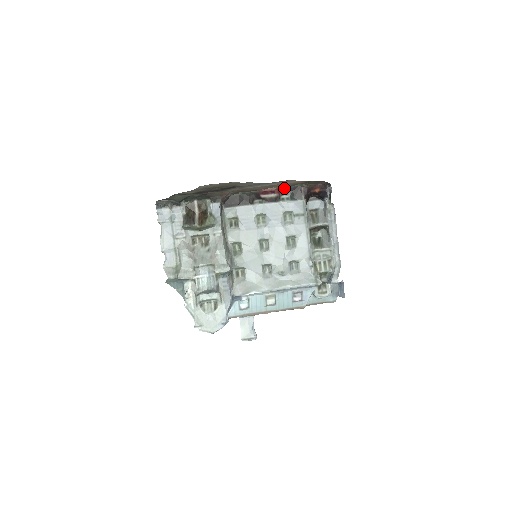
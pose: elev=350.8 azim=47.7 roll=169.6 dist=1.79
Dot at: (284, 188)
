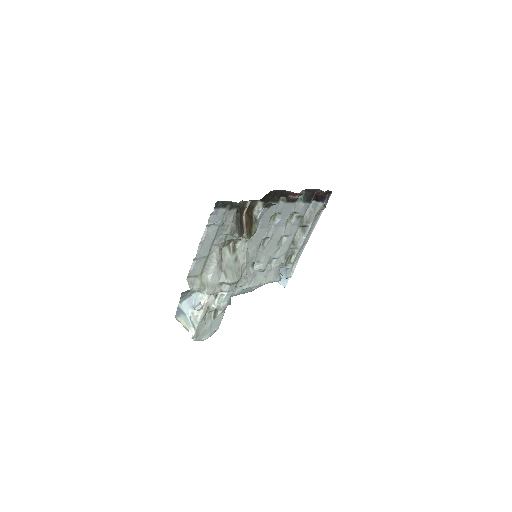
Dot at: (305, 189)
